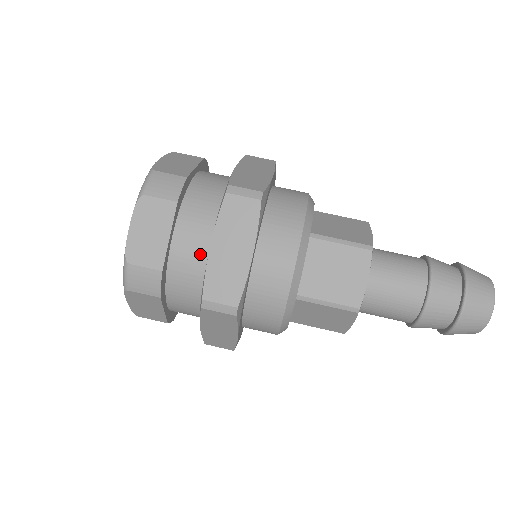
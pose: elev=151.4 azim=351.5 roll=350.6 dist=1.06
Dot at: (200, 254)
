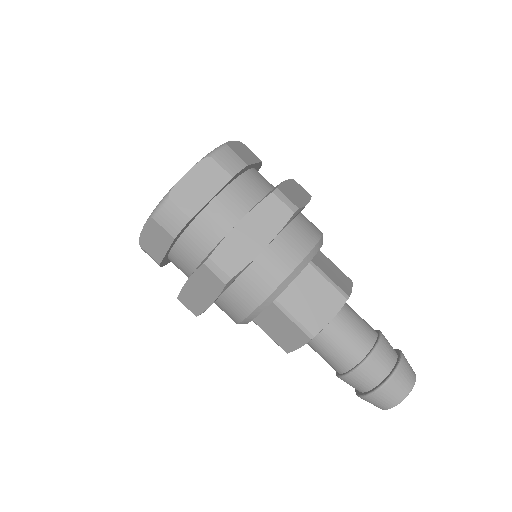
Dot at: (187, 269)
